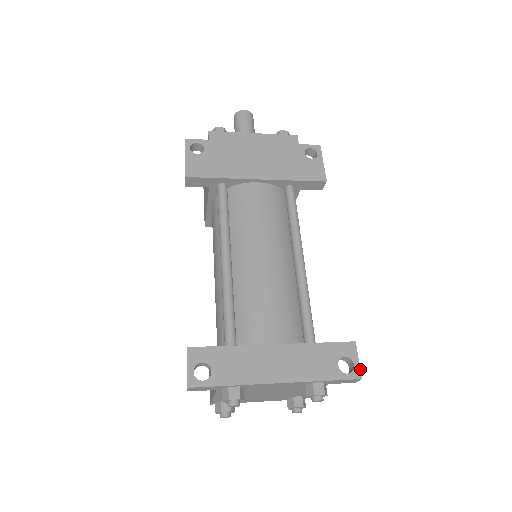
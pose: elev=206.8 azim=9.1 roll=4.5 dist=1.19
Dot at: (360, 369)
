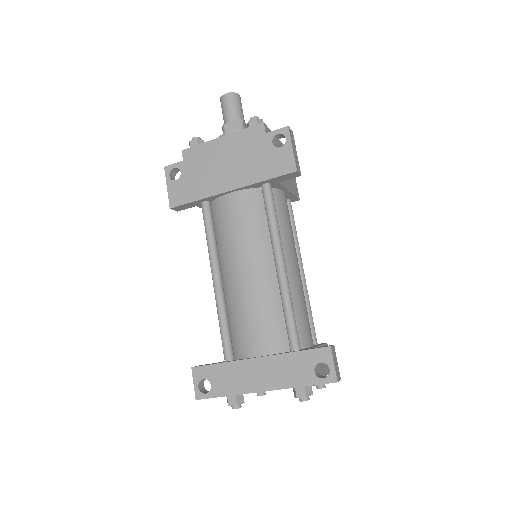
Dot at: (335, 373)
